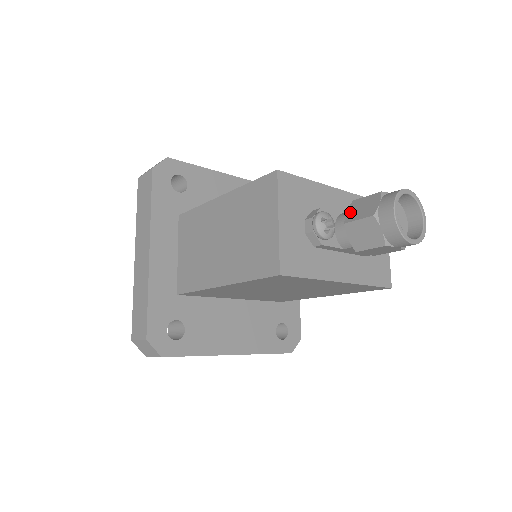
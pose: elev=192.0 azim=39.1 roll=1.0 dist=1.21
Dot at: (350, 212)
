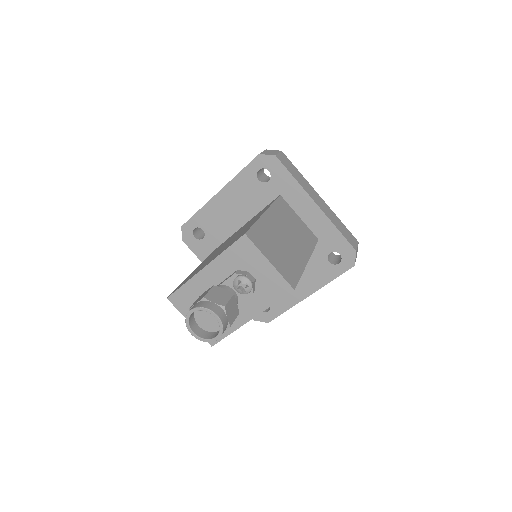
Dot at: occluded
